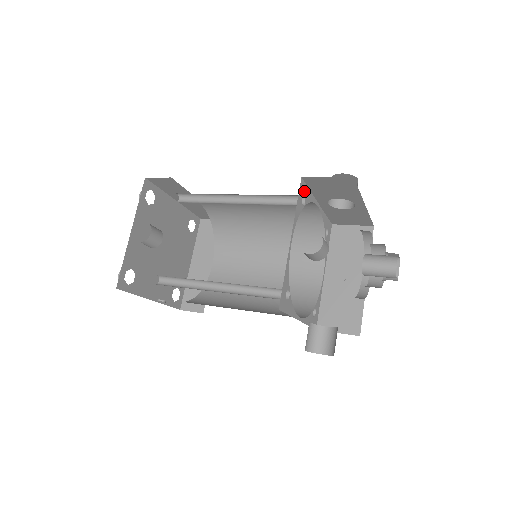
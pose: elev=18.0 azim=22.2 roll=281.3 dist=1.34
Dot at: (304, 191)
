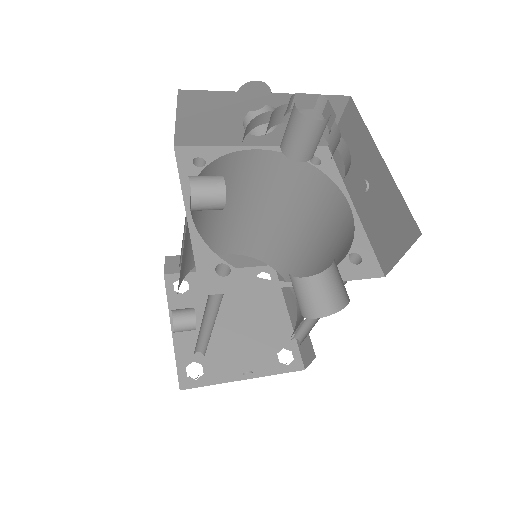
Dot at: (194, 154)
